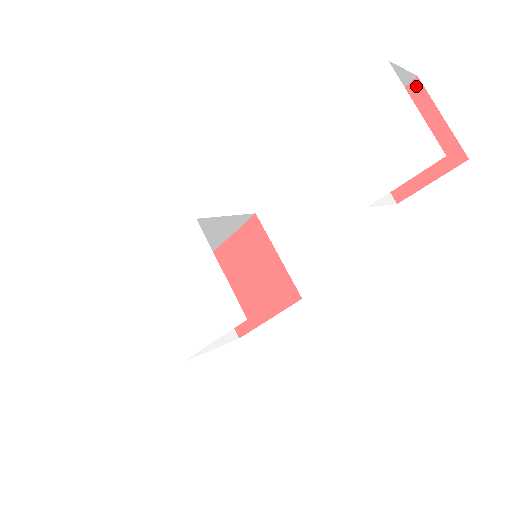
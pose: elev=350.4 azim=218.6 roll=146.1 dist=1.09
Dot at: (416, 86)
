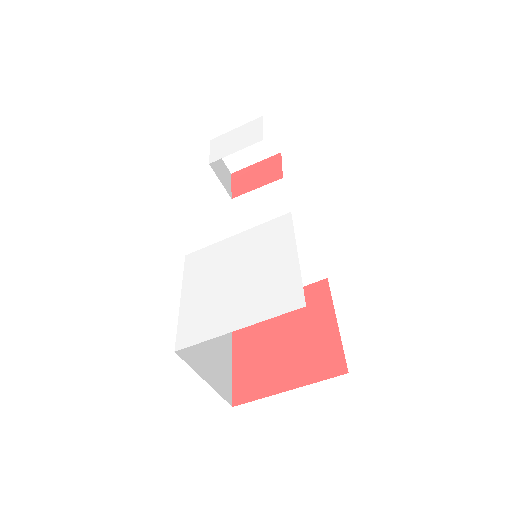
Dot at: (235, 174)
